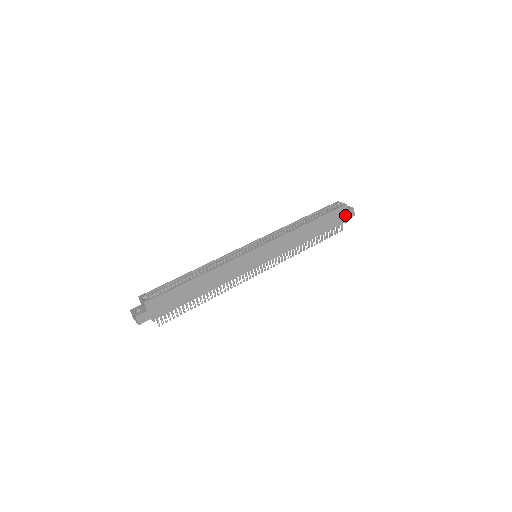
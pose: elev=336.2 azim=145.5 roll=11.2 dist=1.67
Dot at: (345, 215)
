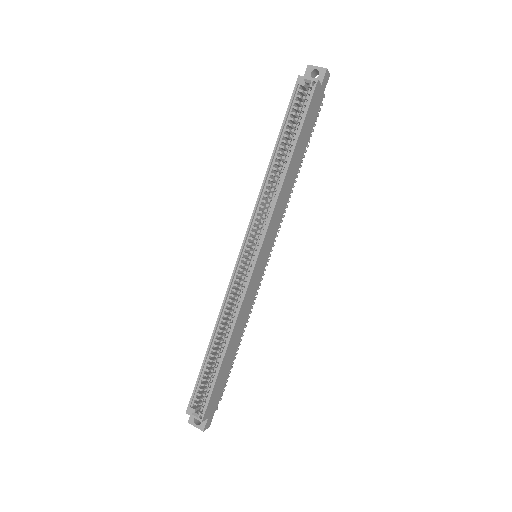
Dot at: (320, 91)
